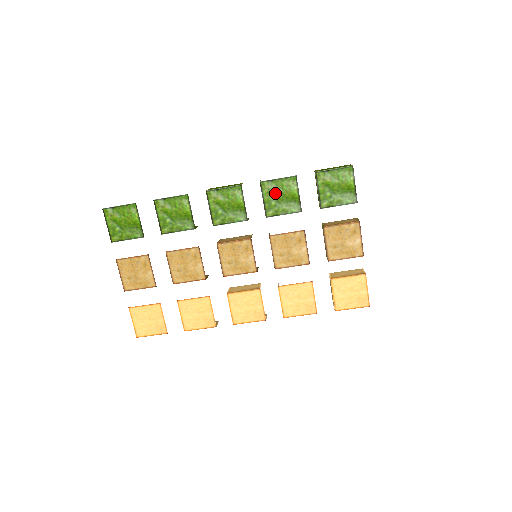
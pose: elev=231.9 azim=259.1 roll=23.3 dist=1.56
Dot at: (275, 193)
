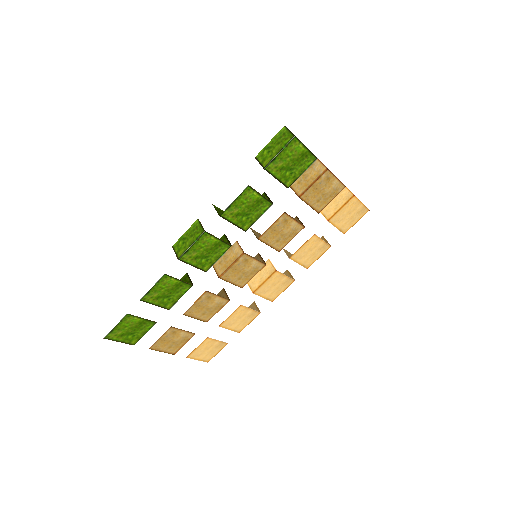
Dot at: (240, 212)
